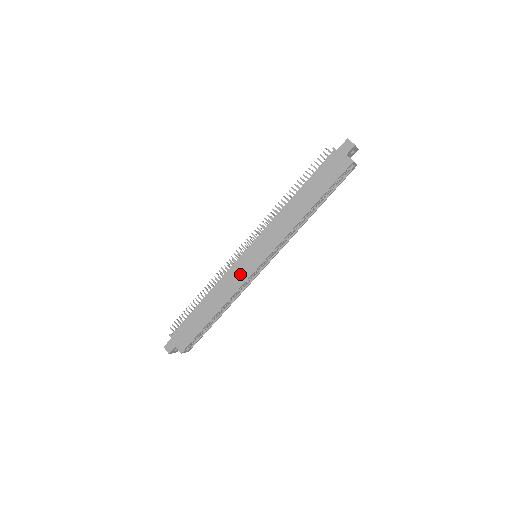
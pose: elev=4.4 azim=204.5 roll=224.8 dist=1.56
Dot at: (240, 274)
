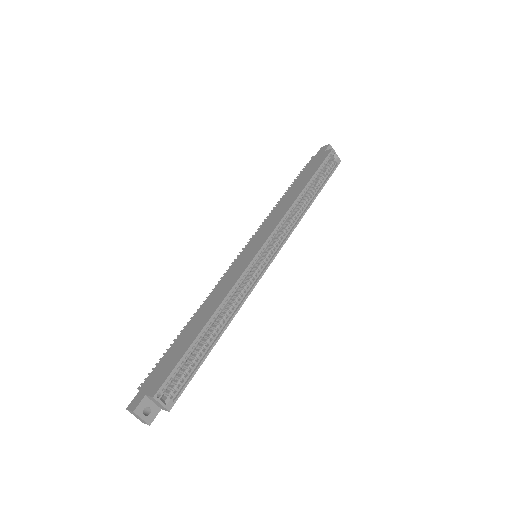
Dot at: (237, 270)
